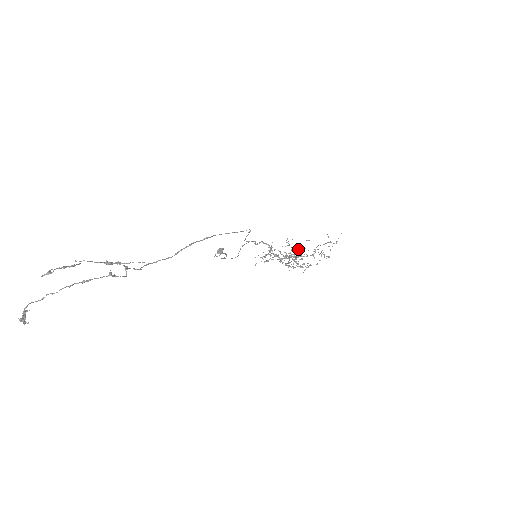
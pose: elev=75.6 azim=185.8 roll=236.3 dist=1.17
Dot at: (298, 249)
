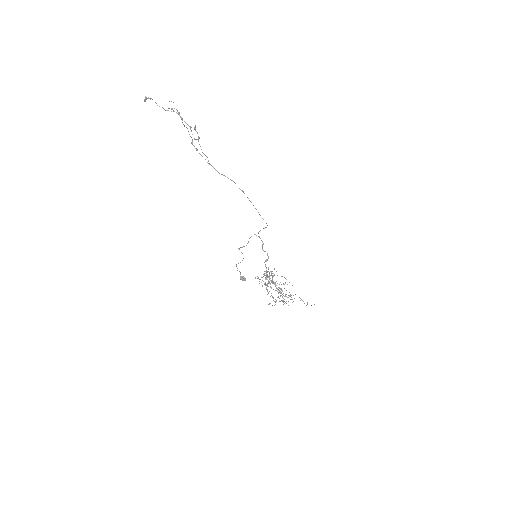
Dot at: occluded
